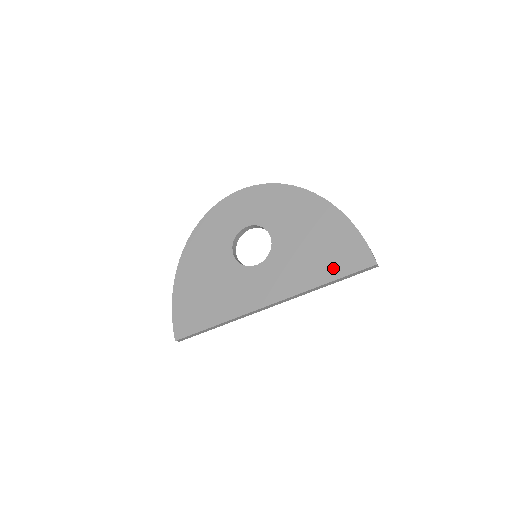
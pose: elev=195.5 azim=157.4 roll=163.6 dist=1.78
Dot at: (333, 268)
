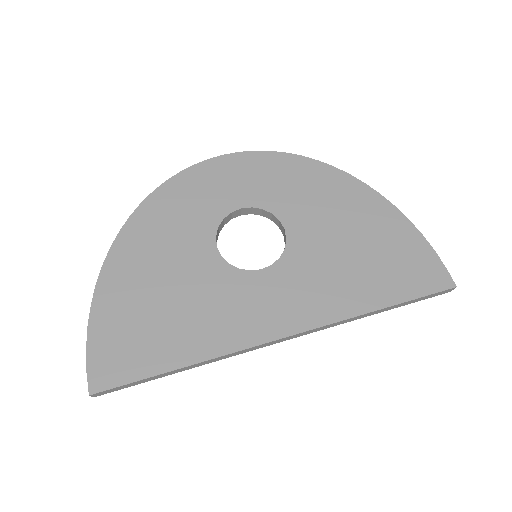
Dot at: (390, 286)
